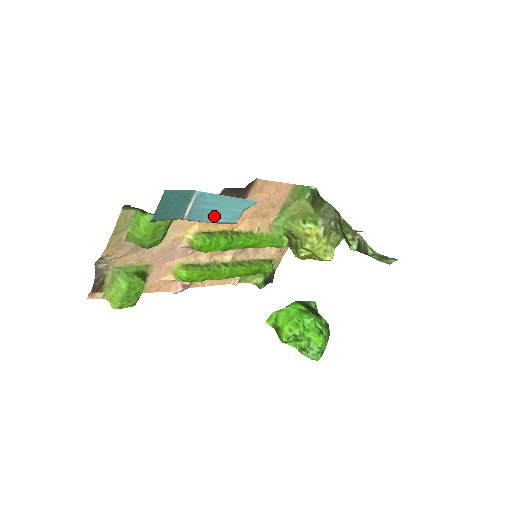
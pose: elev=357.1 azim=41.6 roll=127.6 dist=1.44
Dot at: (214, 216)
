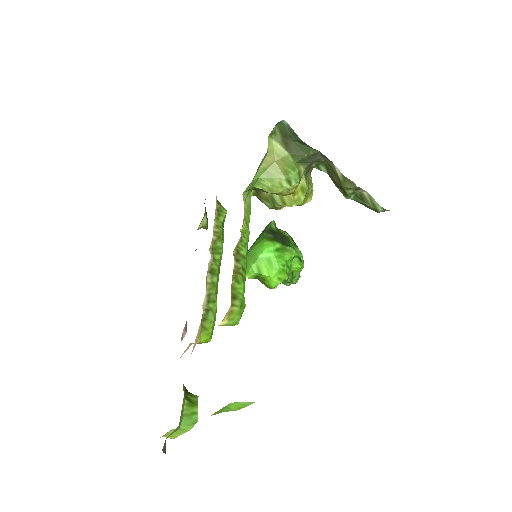
Dot at: occluded
